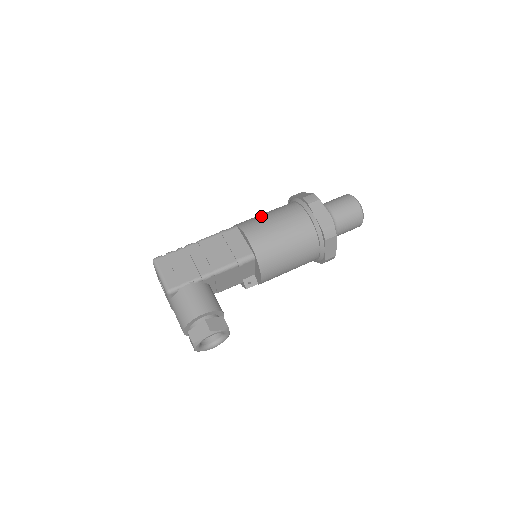
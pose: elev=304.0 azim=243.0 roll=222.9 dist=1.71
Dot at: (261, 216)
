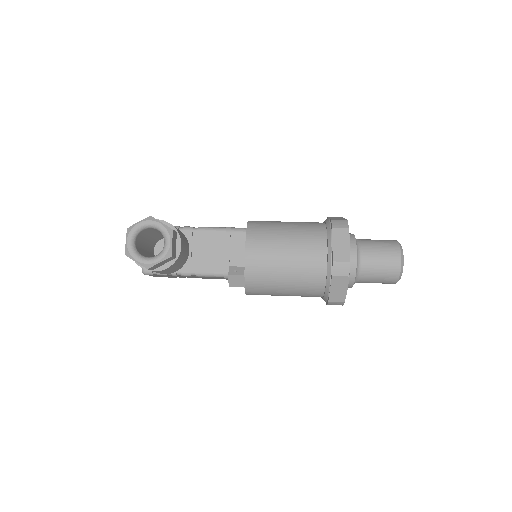
Dot at: occluded
